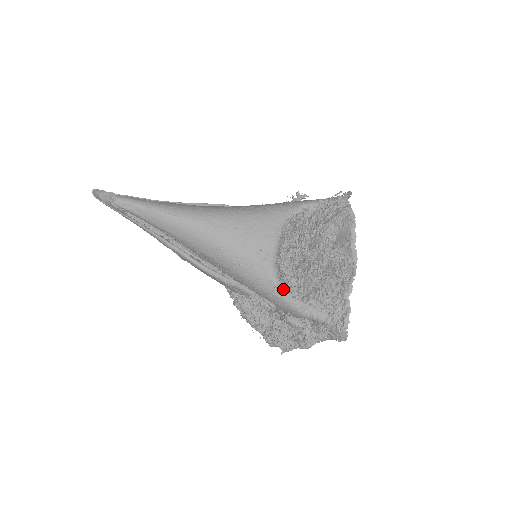
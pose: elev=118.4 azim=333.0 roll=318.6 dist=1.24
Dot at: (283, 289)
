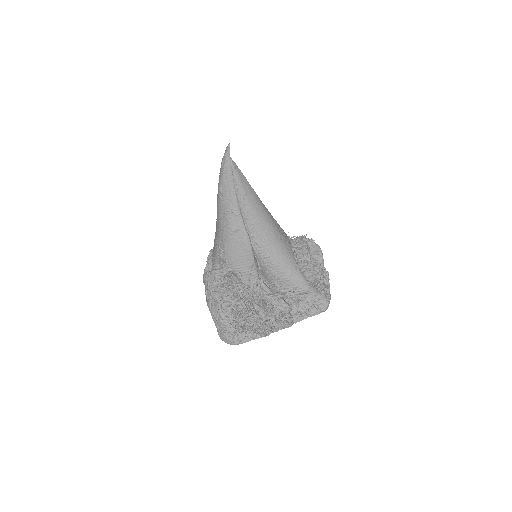
Dot at: (299, 267)
